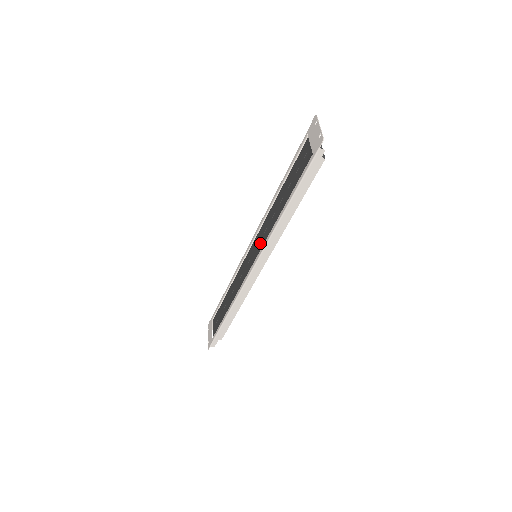
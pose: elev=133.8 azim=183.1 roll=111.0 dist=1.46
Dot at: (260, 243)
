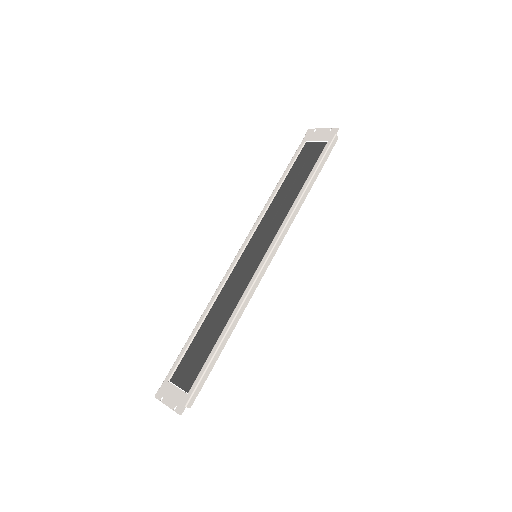
Dot at: (267, 235)
